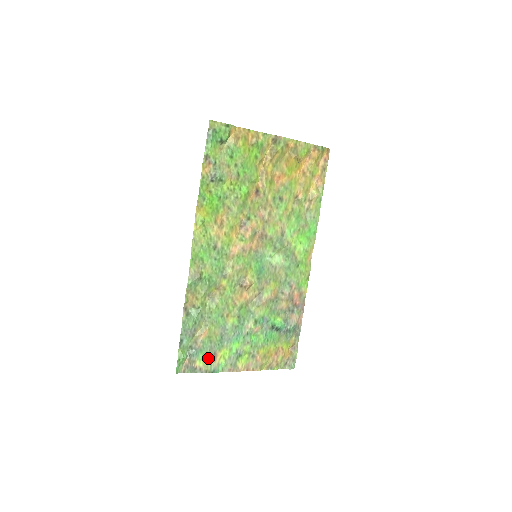
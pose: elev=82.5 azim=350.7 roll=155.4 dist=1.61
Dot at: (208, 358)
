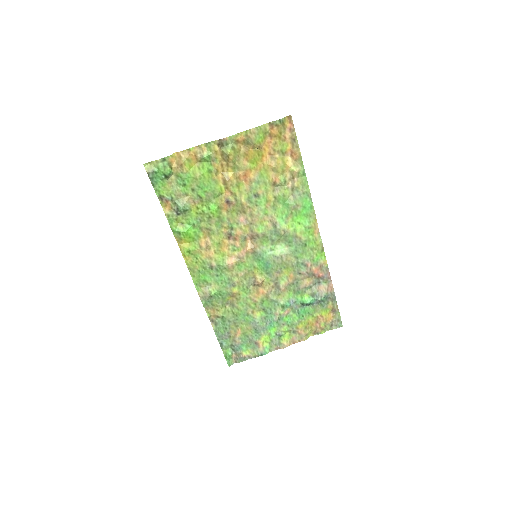
Dot at: (252, 347)
